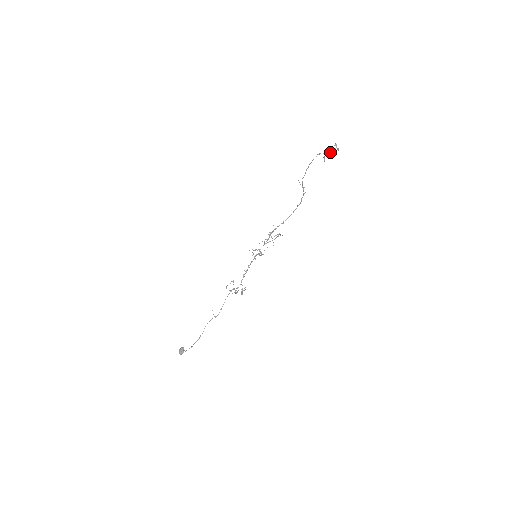
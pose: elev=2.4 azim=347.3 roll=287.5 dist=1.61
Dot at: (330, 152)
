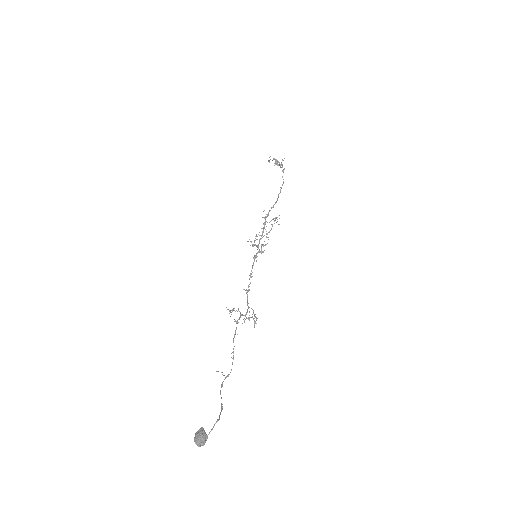
Dot at: occluded
